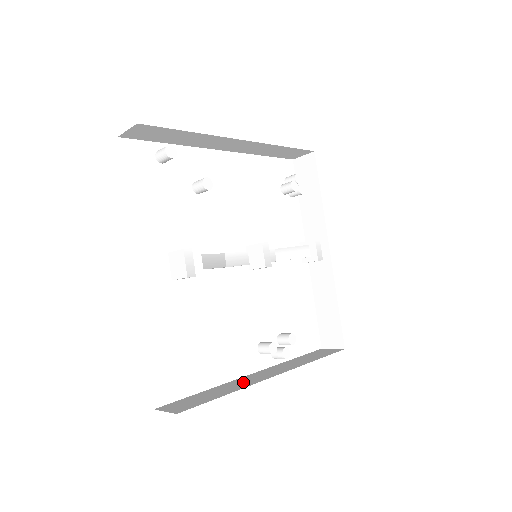
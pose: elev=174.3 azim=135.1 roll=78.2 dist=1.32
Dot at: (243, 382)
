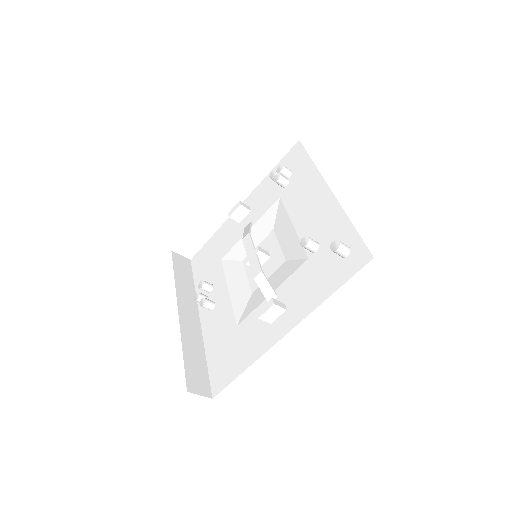
Dot at: (192, 333)
